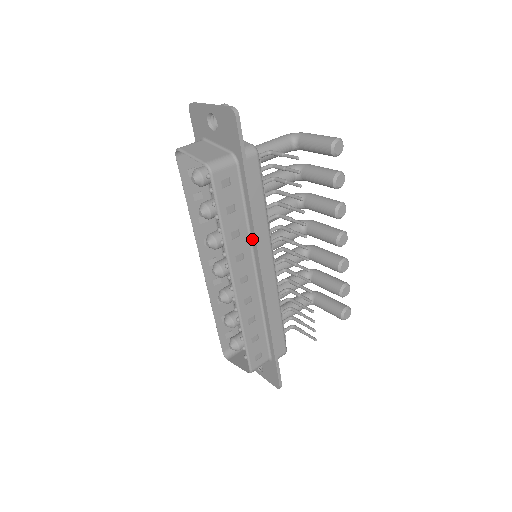
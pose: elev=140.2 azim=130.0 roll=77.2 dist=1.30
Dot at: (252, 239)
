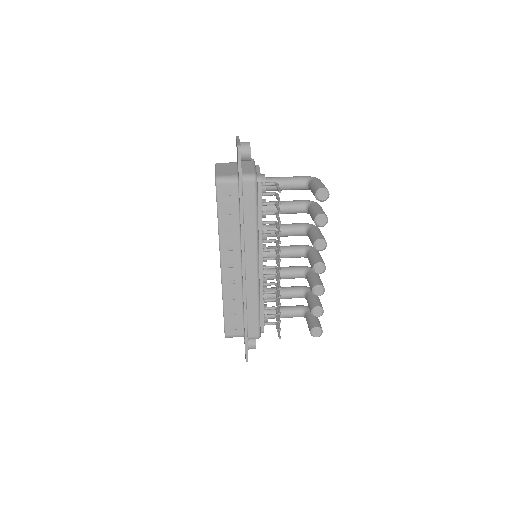
Dot at: (241, 239)
